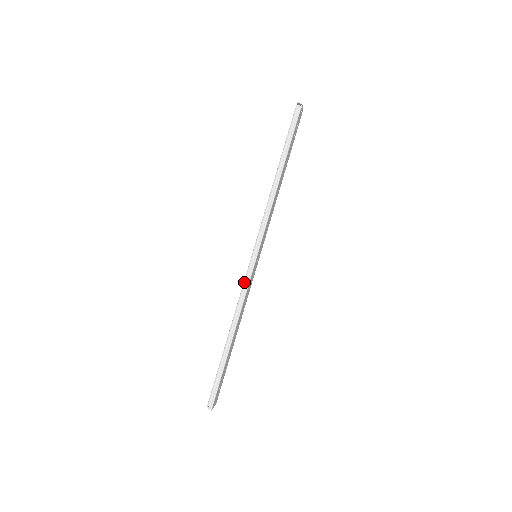
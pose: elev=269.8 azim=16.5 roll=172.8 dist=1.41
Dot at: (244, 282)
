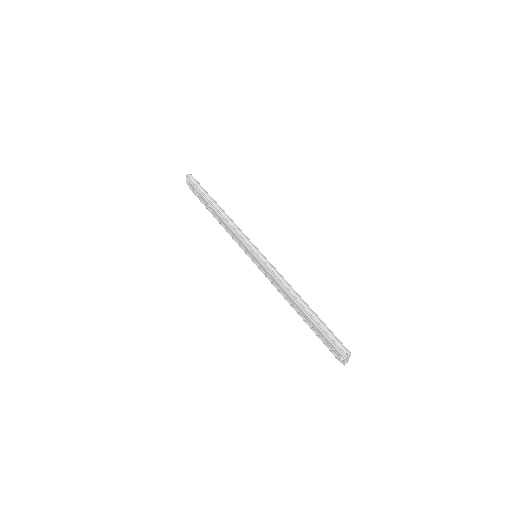
Dot at: (269, 266)
